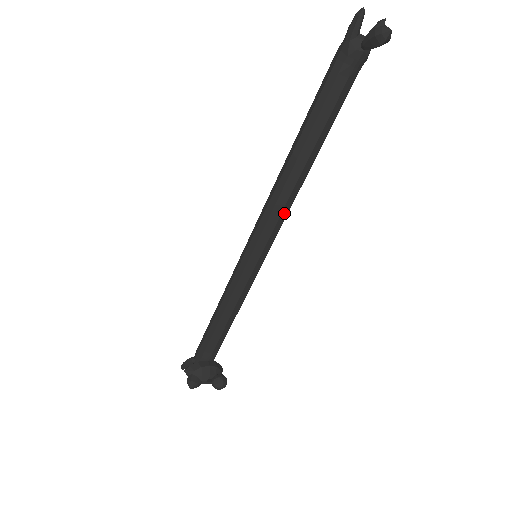
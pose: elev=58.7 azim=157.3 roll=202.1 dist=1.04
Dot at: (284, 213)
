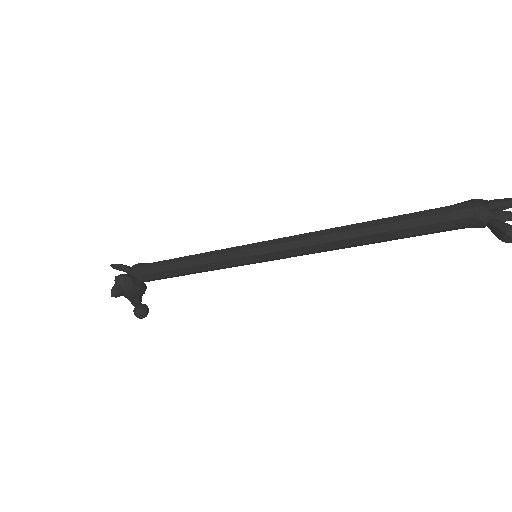
Dot at: (309, 253)
